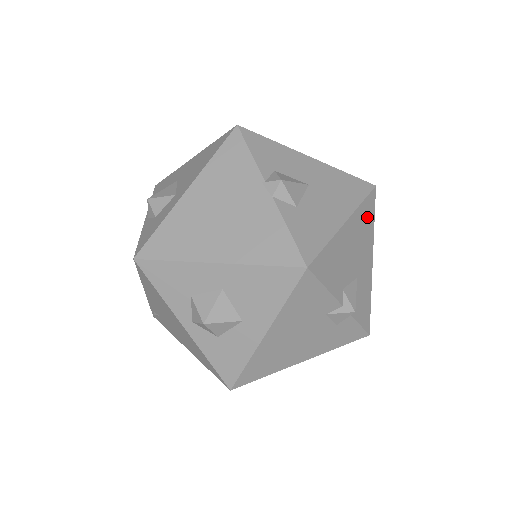
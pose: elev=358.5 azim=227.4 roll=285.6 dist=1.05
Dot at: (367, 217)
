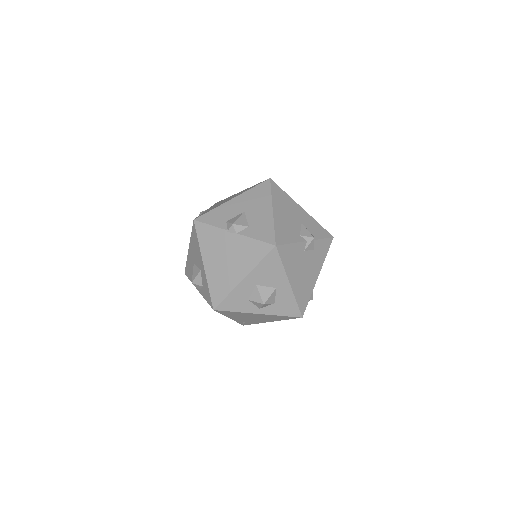
Dot at: (280, 195)
